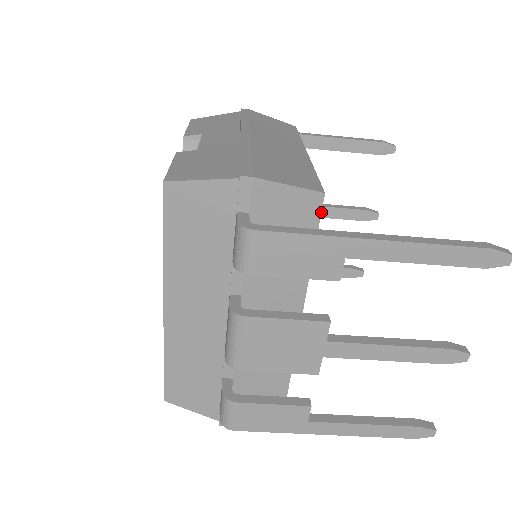
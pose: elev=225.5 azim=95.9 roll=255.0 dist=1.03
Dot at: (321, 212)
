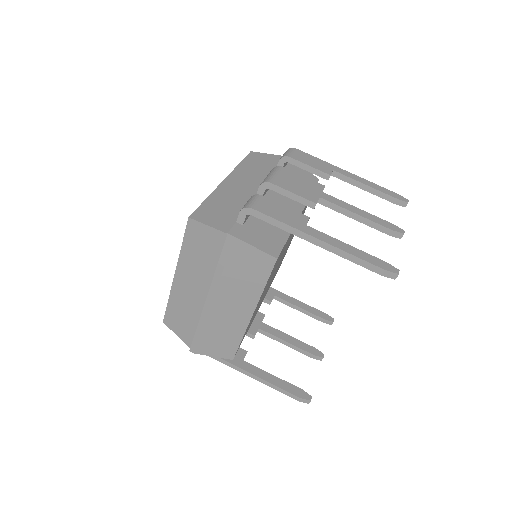
Dot at: occluded
